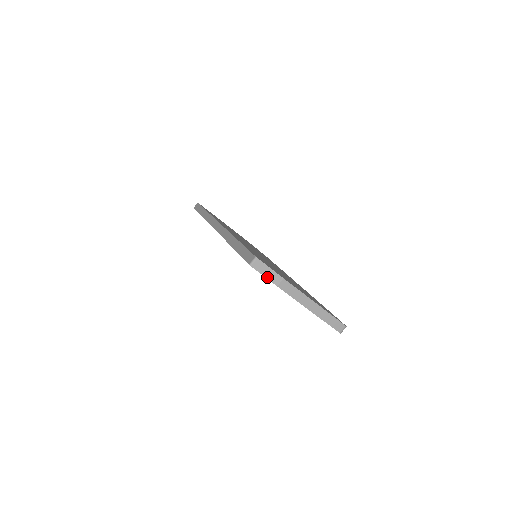
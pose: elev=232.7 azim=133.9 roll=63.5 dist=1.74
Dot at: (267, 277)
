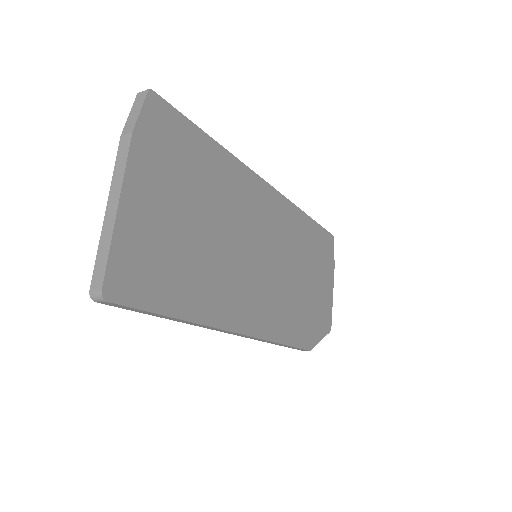
Dot at: (129, 117)
